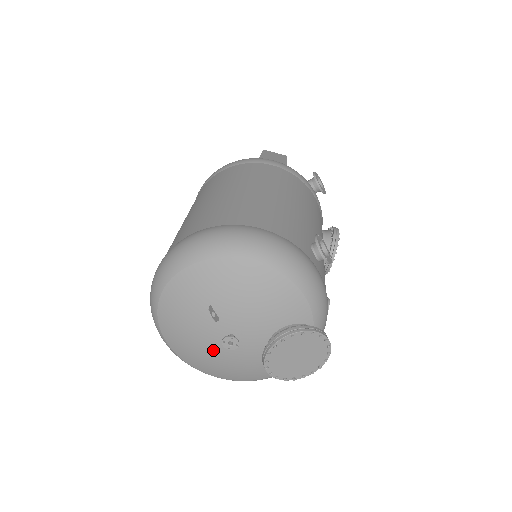
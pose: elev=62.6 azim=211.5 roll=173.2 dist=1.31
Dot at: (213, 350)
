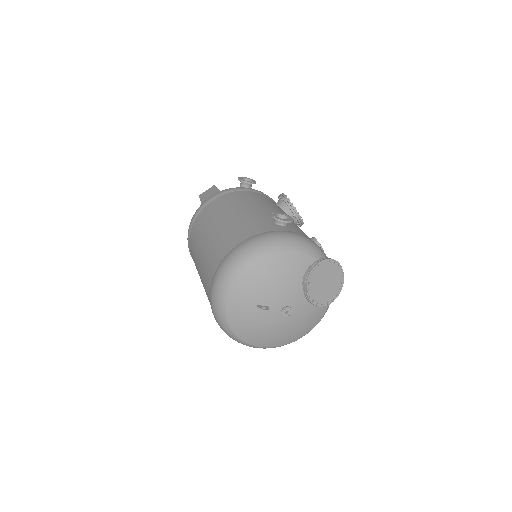
Dot at: (283, 325)
